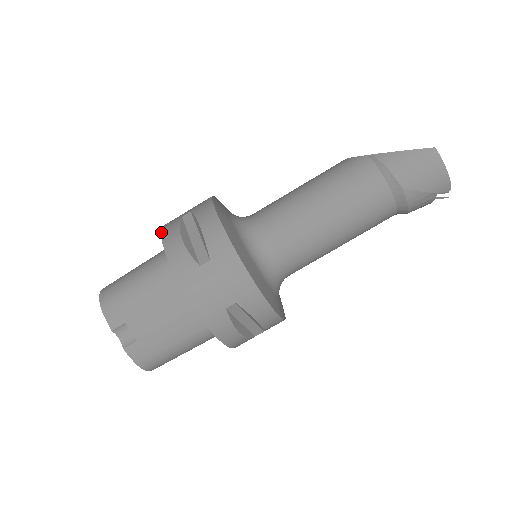
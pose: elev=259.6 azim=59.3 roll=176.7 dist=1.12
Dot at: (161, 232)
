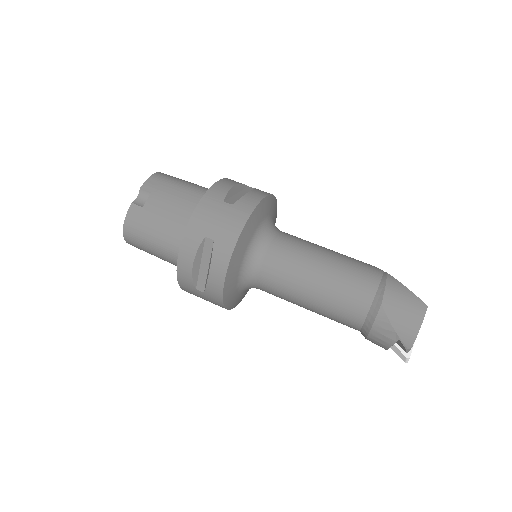
Dot at: occluded
